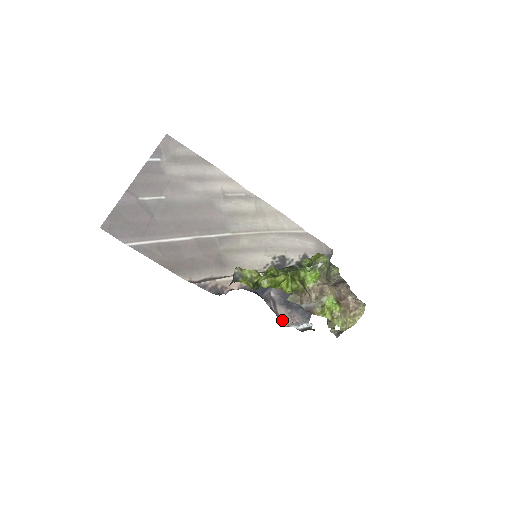
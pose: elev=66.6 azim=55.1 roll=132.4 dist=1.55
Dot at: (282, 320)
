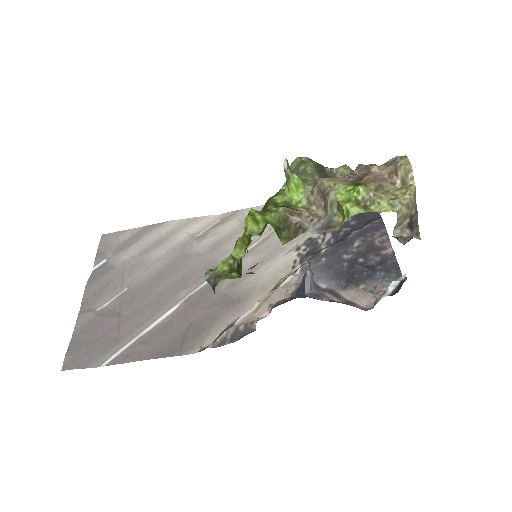
Dot at: (362, 305)
